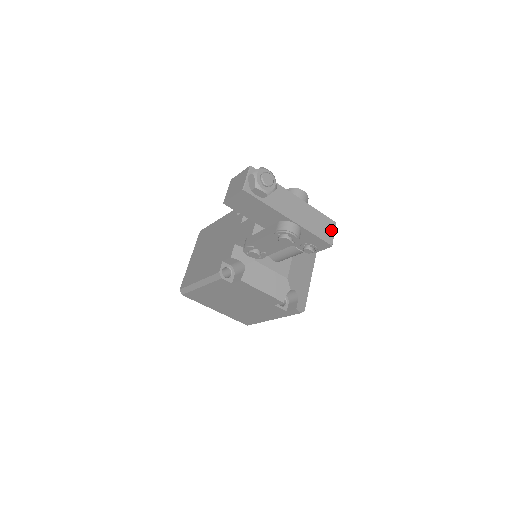
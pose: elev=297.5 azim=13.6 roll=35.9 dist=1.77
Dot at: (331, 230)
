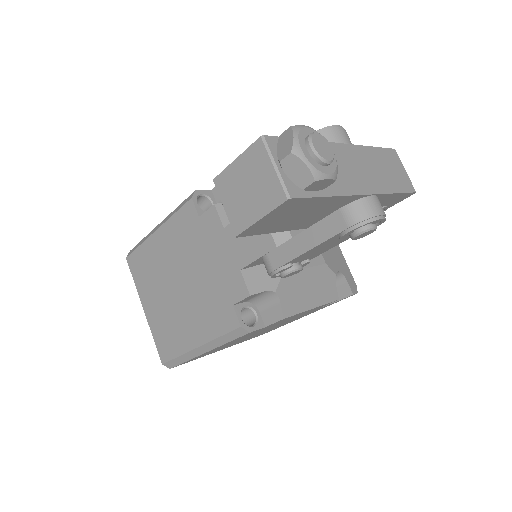
Dot at: (399, 167)
